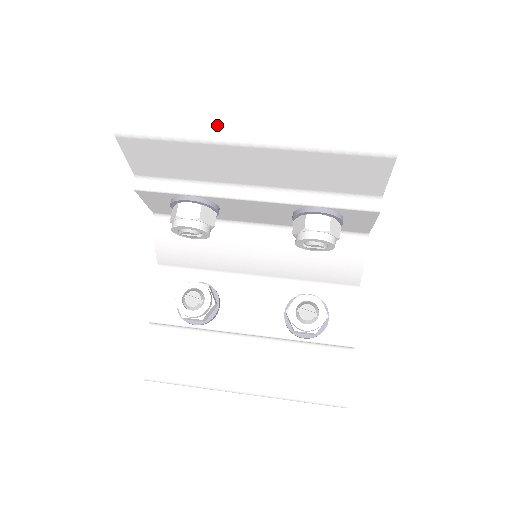
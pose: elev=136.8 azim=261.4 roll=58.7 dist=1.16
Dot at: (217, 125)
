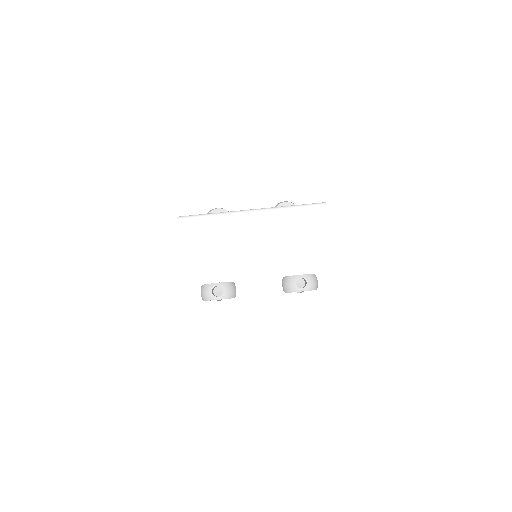
Dot at: occluded
